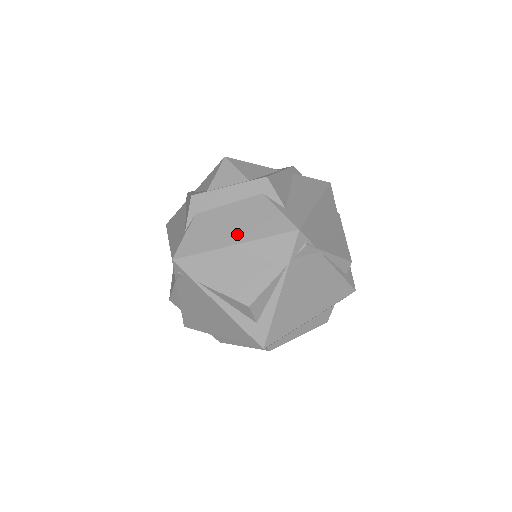
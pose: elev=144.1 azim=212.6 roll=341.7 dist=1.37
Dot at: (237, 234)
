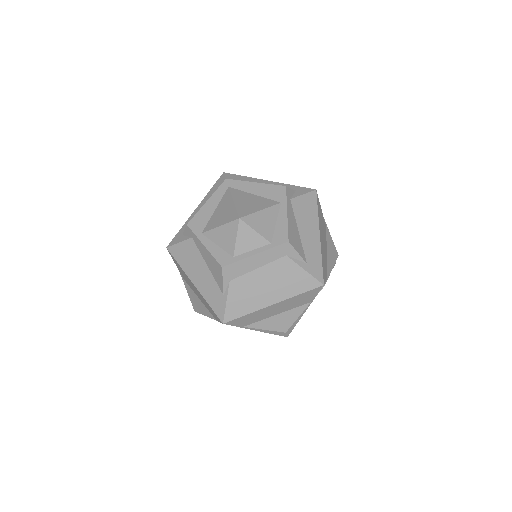
Dot at: (273, 295)
